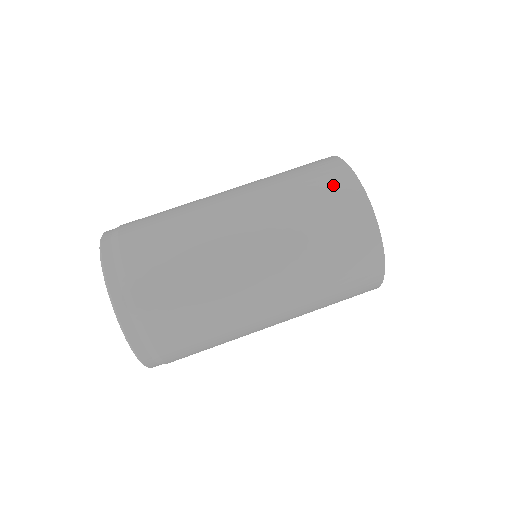
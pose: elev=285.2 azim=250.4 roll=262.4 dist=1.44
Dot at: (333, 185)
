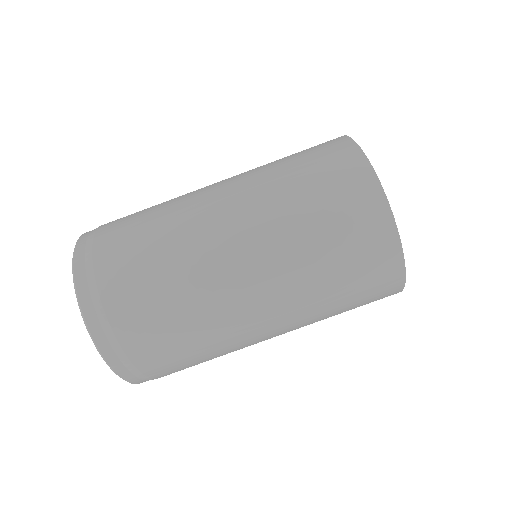
Dot at: (338, 171)
